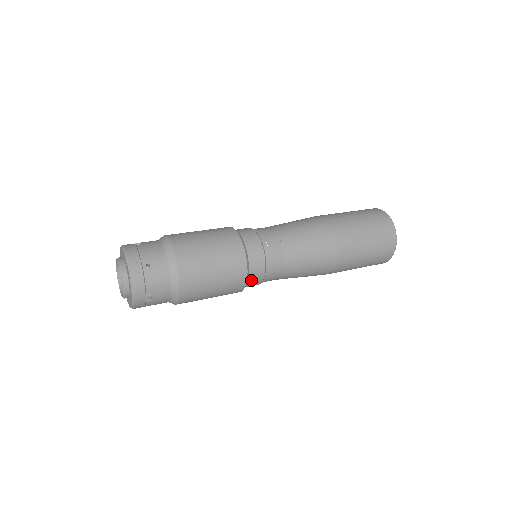
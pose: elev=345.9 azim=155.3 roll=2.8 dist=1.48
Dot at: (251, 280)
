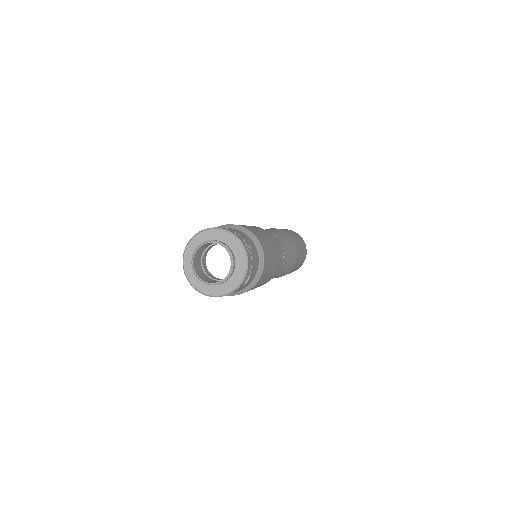
Dot at: occluded
